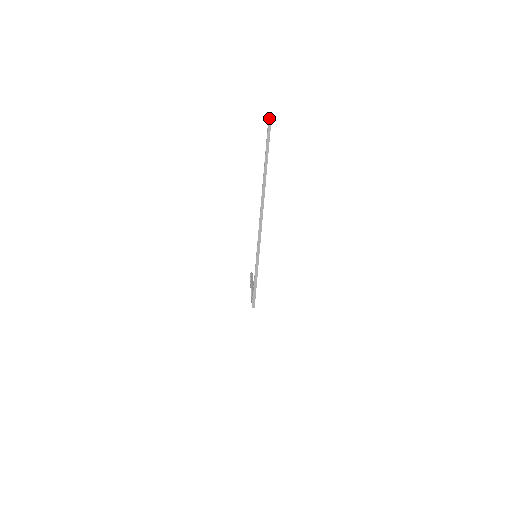
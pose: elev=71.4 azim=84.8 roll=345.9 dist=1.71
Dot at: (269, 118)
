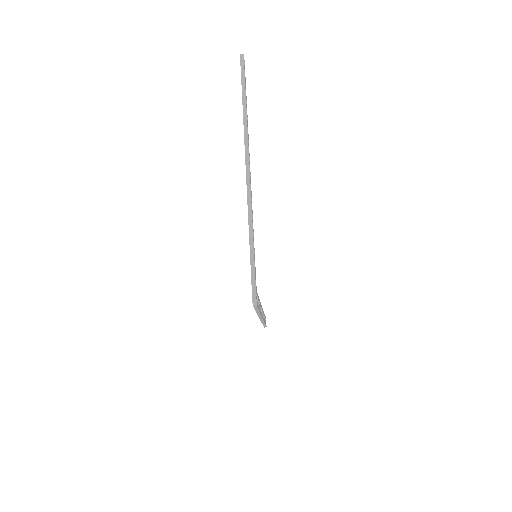
Dot at: (240, 55)
